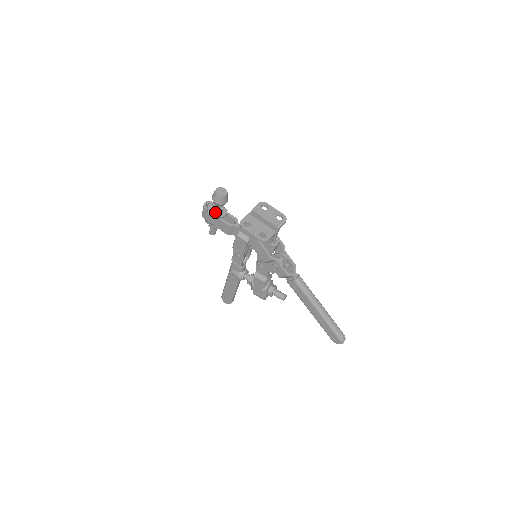
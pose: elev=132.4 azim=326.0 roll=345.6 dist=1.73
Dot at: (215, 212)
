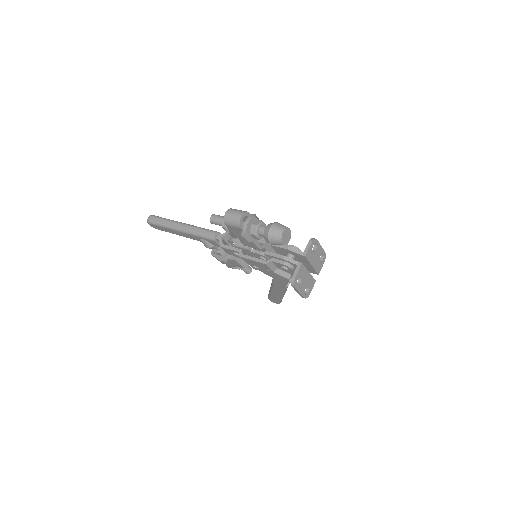
Dot at: (254, 237)
